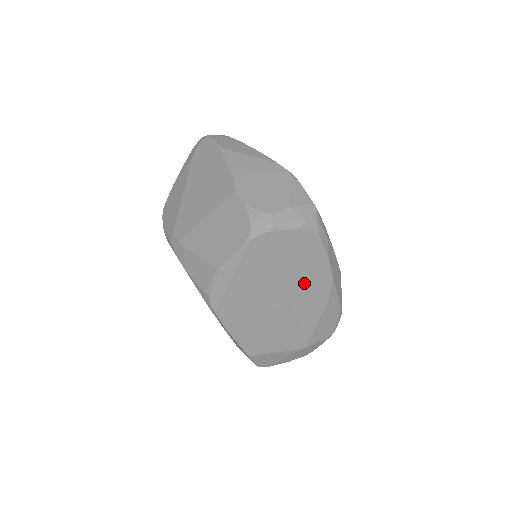
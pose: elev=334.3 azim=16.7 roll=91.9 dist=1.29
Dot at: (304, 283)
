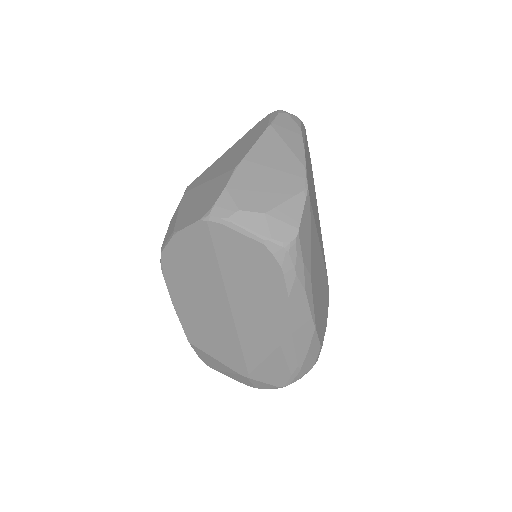
Dot at: (255, 307)
